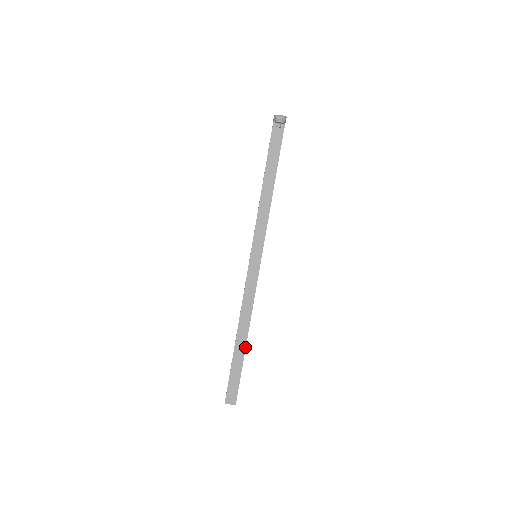
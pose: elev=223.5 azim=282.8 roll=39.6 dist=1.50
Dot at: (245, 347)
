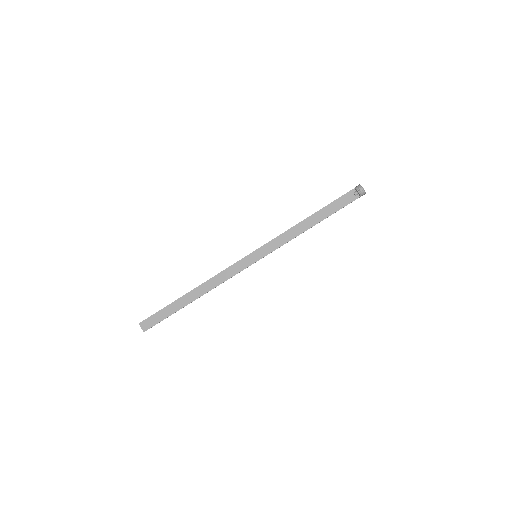
Dot at: (188, 303)
